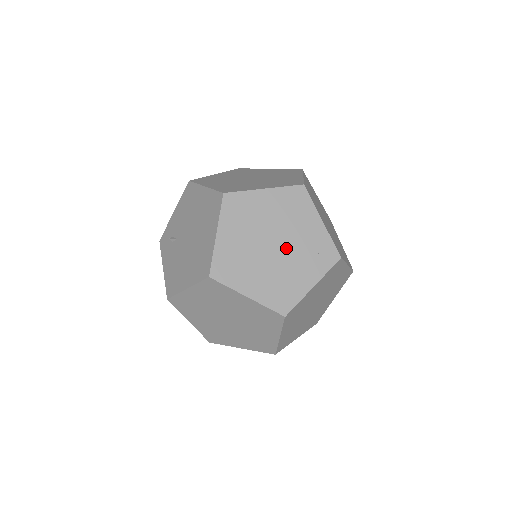
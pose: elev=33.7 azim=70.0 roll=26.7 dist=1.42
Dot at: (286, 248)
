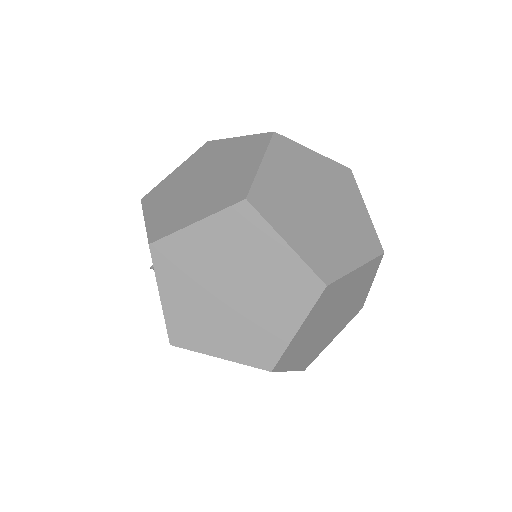
Dot at: (247, 292)
